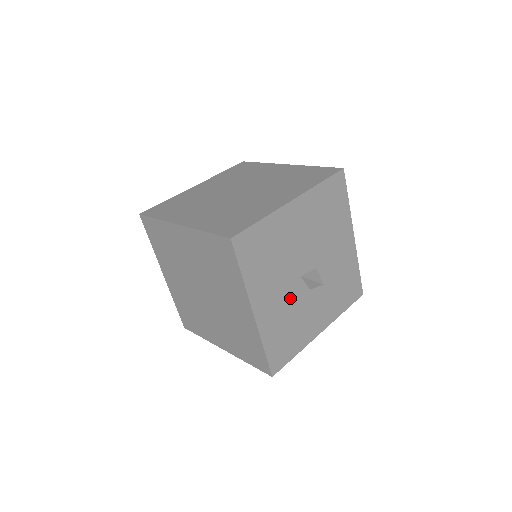
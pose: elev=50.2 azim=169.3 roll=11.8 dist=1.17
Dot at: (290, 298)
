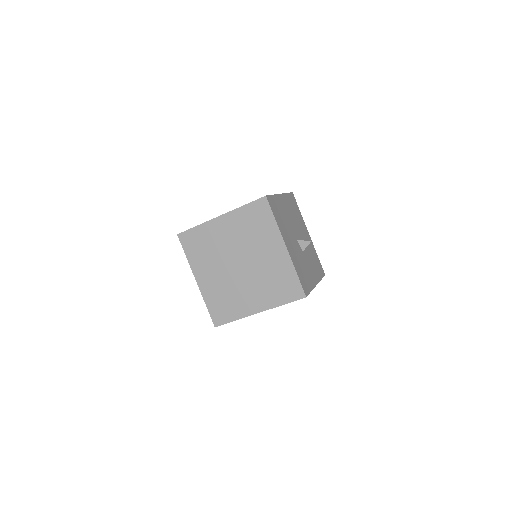
Dot at: (297, 250)
